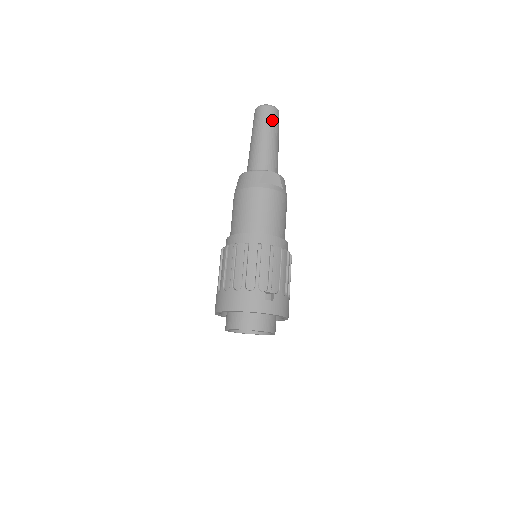
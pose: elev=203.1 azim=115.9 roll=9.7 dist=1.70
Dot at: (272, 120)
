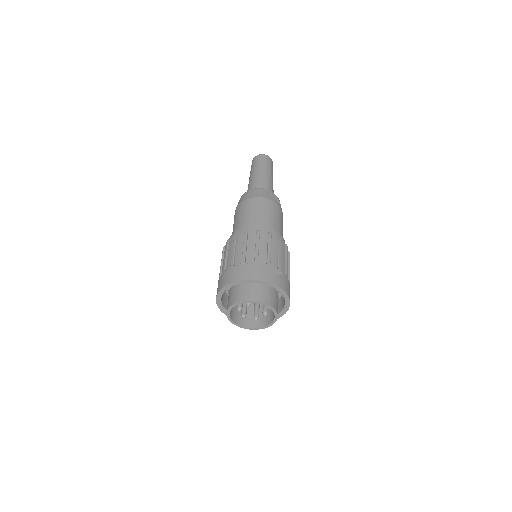
Dot at: (270, 164)
